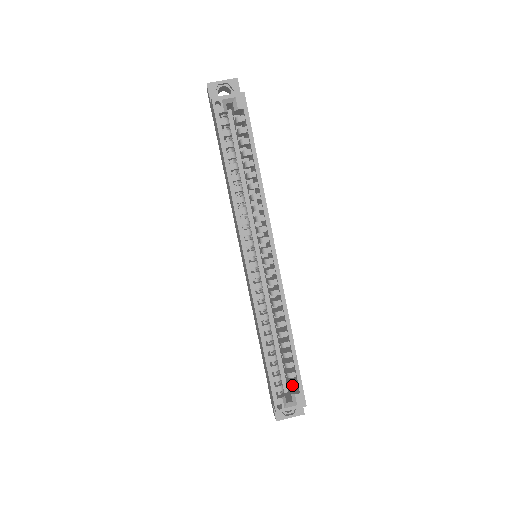
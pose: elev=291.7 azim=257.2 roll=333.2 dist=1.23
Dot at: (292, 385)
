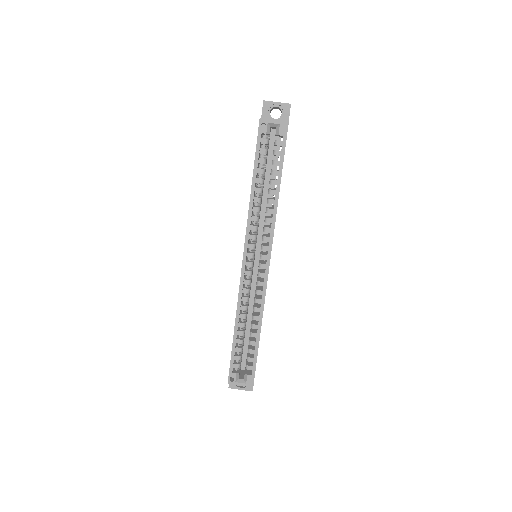
Dot at: (248, 367)
